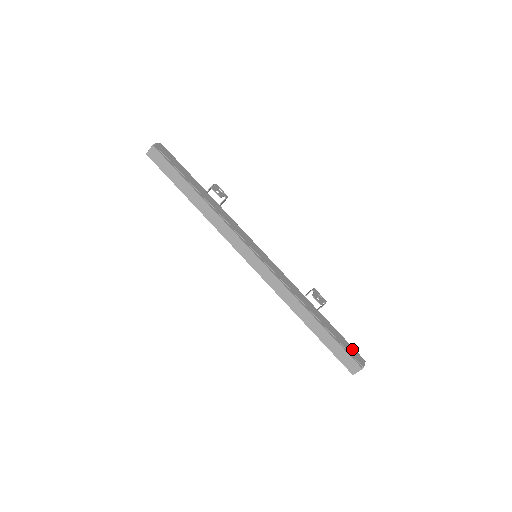
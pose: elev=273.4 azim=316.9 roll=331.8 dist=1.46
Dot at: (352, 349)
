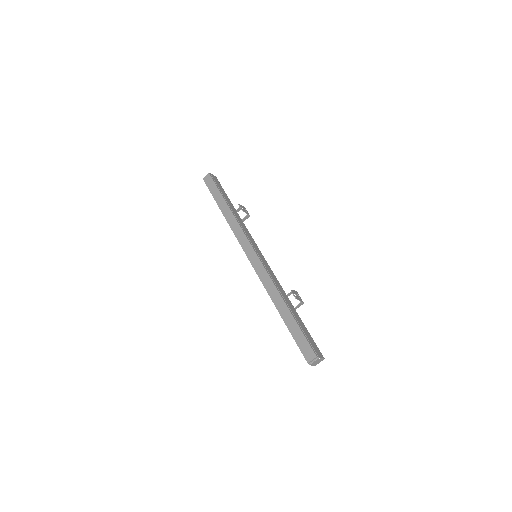
Dot at: (314, 343)
